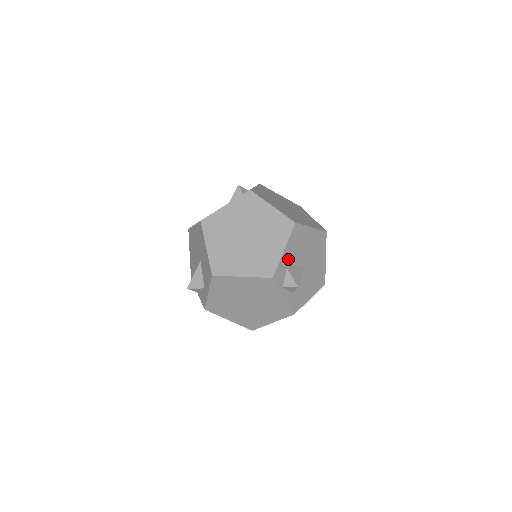
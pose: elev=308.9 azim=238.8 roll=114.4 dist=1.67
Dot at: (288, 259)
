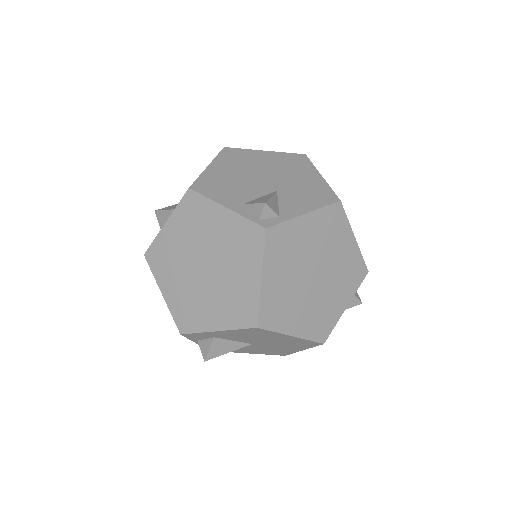
Dot at: (221, 335)
